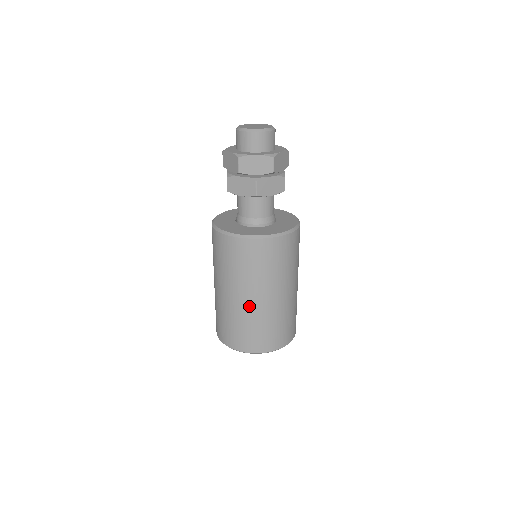
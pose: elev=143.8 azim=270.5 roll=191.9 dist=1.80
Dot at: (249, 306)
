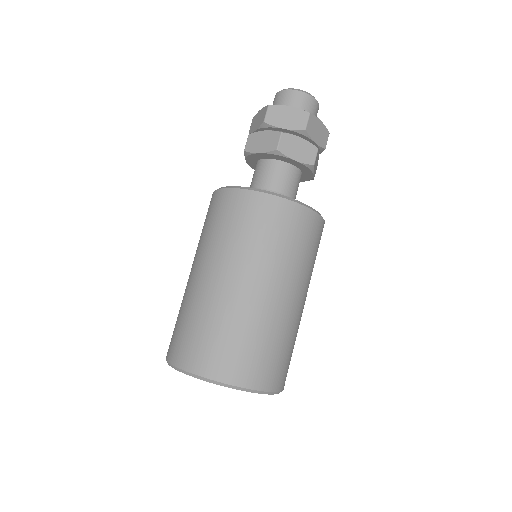
Dot at: (286, 309)
